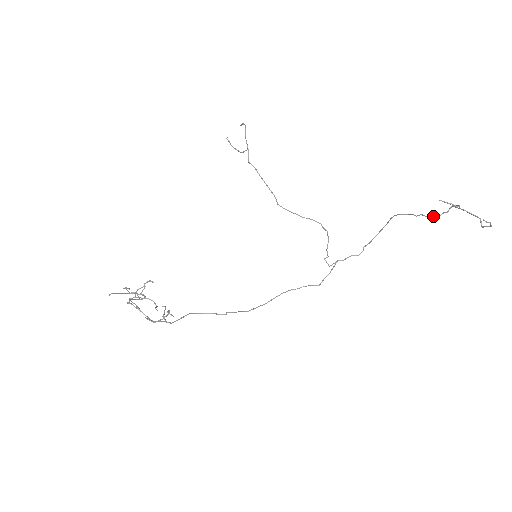
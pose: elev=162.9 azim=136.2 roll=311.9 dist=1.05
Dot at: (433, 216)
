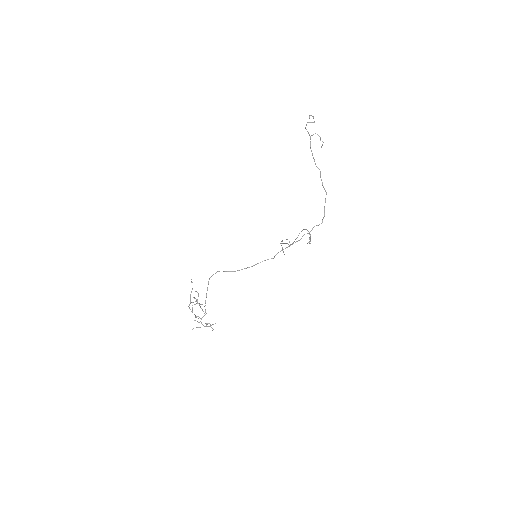
Dot at: (311, 151)
